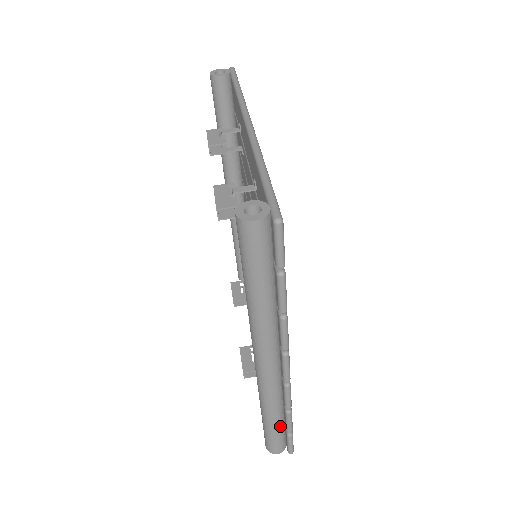
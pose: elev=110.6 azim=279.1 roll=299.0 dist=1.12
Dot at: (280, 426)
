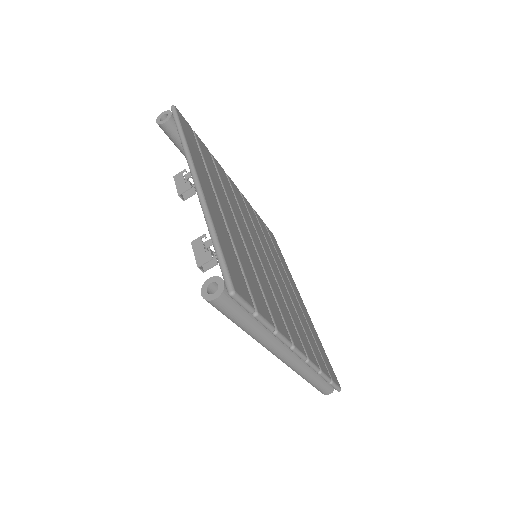
Dot at: (320, 380)
